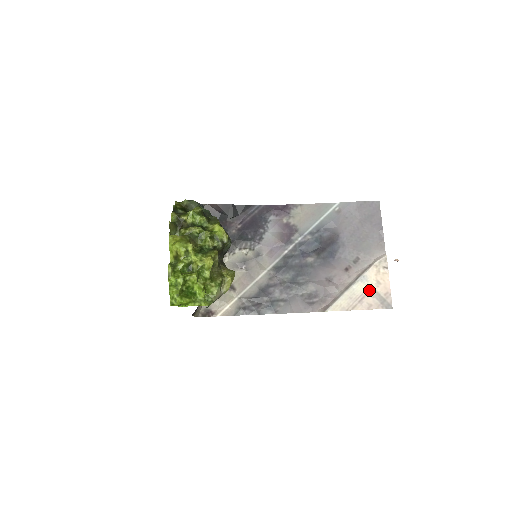
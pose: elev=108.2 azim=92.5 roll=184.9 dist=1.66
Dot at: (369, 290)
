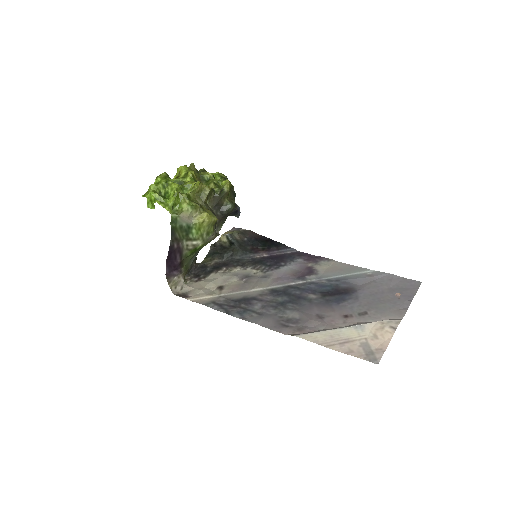
Dot at: (359, 338)
